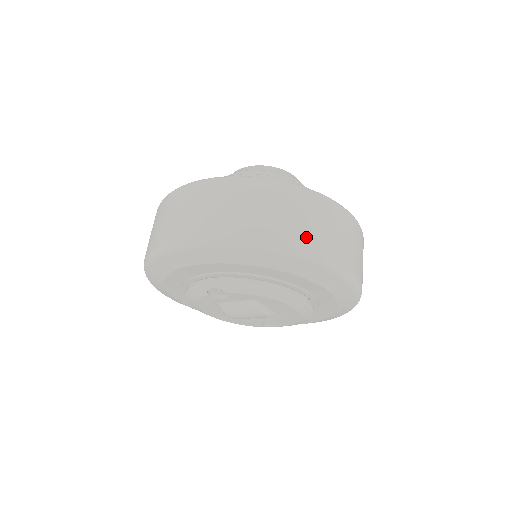
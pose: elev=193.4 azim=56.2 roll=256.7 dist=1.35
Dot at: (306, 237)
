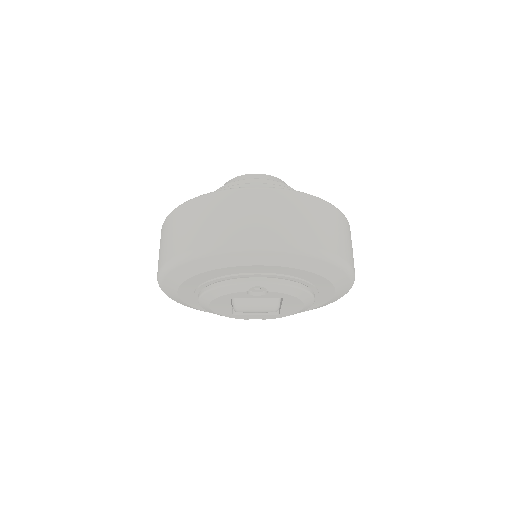
Dot at: (347, 253)
